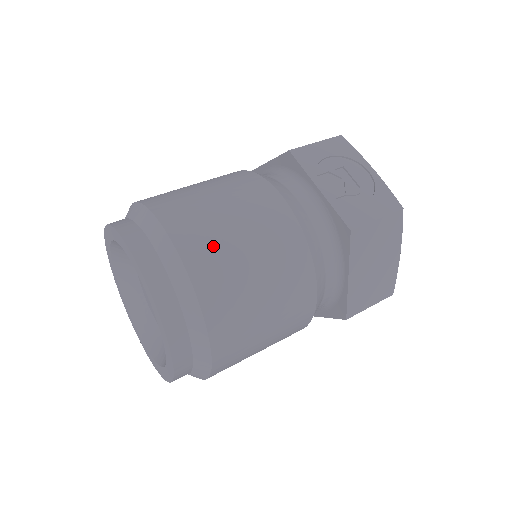
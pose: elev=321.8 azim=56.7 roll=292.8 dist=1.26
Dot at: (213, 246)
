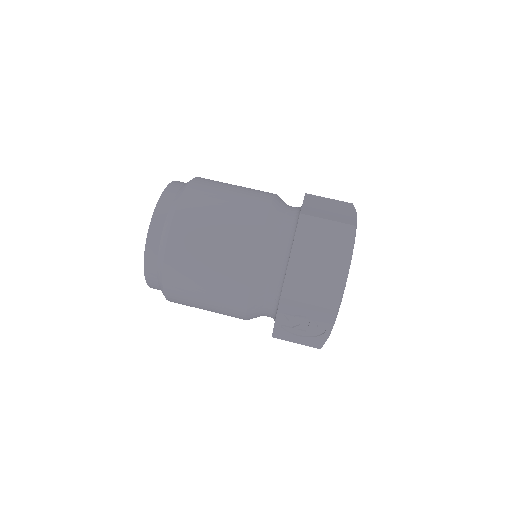
Dot at: (186, 302)
